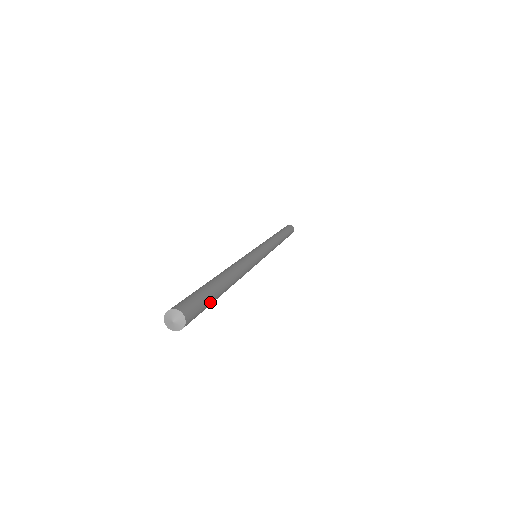
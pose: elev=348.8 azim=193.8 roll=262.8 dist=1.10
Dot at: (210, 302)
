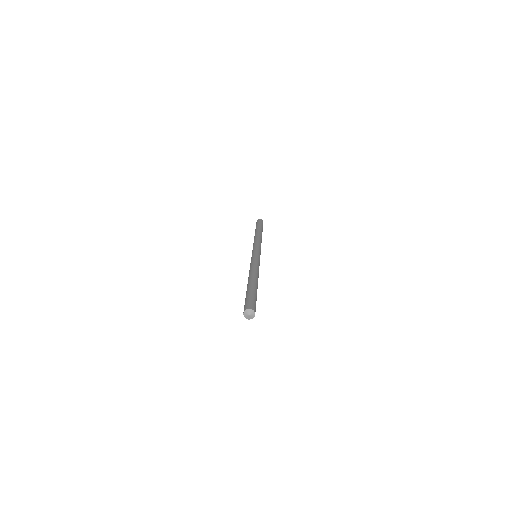
Dot at: occluded
